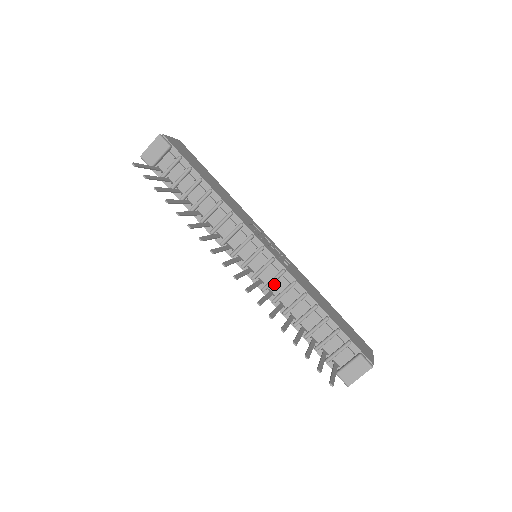
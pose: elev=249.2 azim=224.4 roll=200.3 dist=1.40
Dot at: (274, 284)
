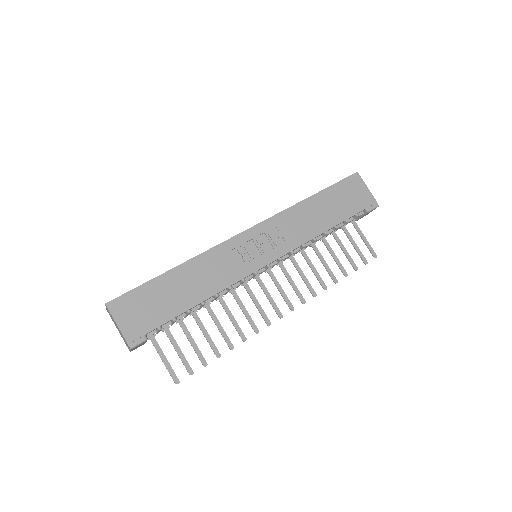
Dot at: occluded
